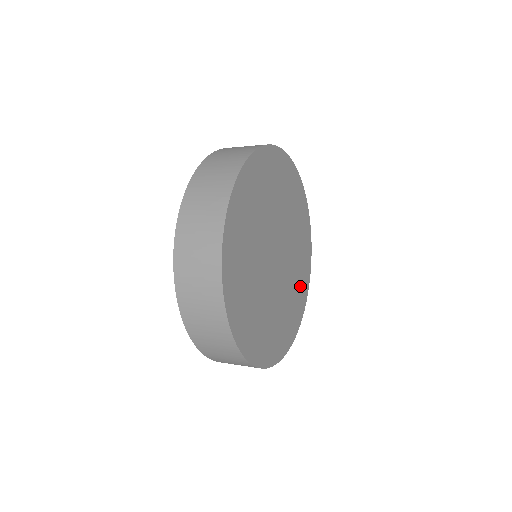
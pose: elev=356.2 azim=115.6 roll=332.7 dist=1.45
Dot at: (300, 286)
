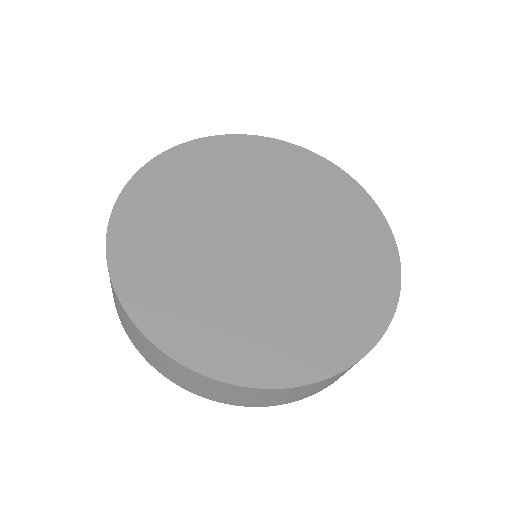
Dot at: (363, 273)
